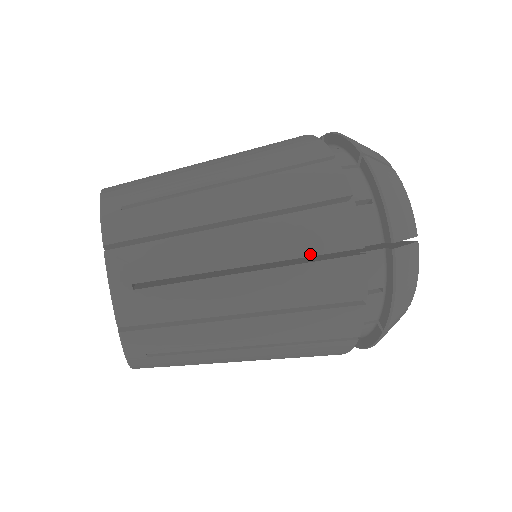
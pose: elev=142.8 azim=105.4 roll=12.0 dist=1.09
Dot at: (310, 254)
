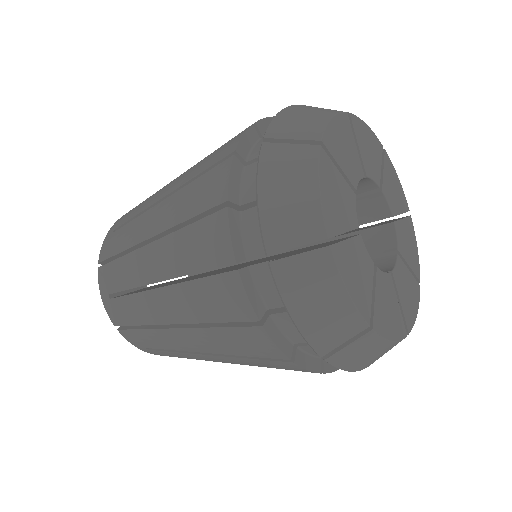
Dot at: (199, 173)
